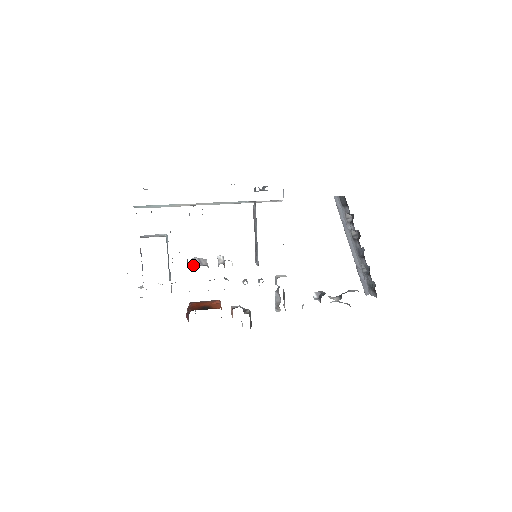
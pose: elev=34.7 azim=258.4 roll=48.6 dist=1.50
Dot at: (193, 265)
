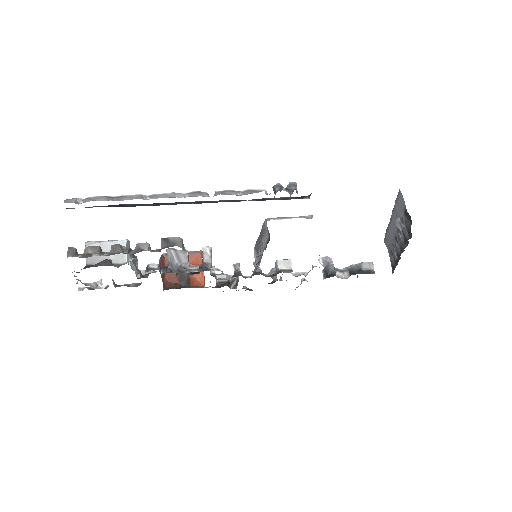
Dot at: (168, 260)
